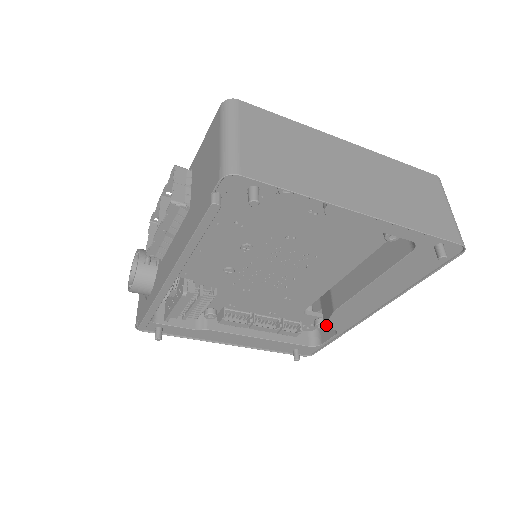
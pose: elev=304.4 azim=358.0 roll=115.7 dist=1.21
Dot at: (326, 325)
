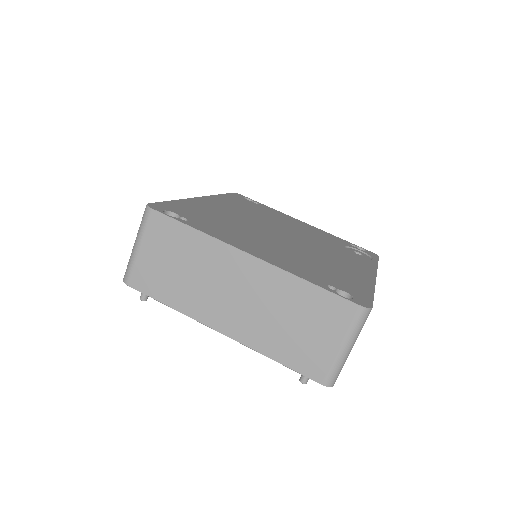
Dot at: occluded
